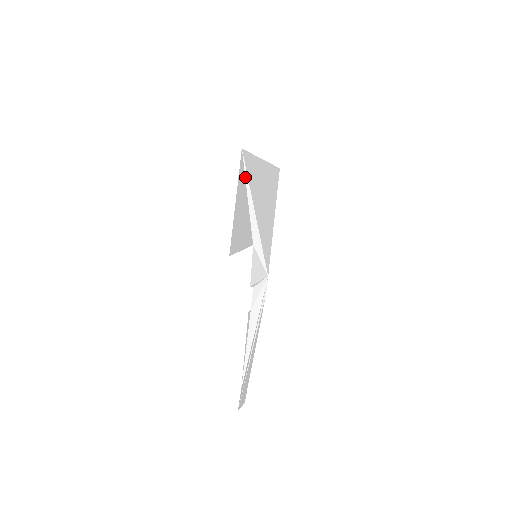
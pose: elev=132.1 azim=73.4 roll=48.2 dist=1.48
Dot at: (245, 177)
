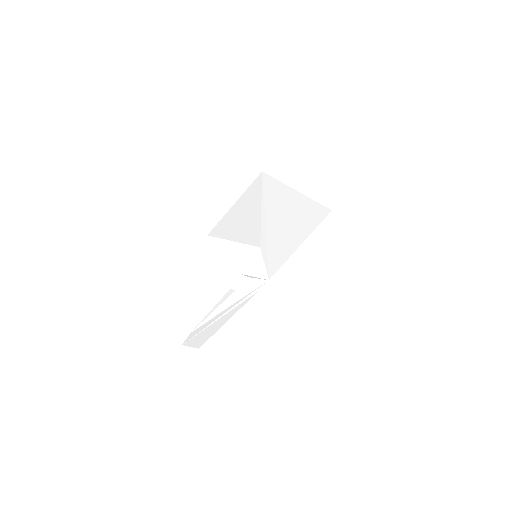
Dot at: (262, 193)
